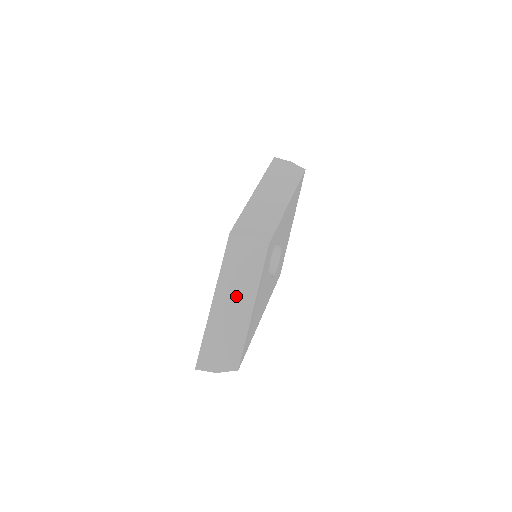
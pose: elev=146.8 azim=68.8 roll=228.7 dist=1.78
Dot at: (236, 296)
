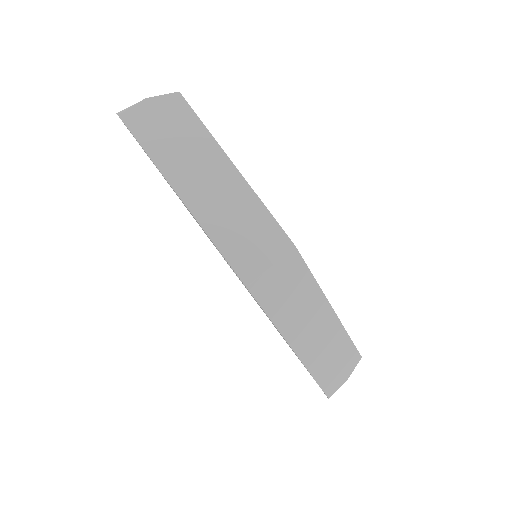
Dot at: (310, 322)
